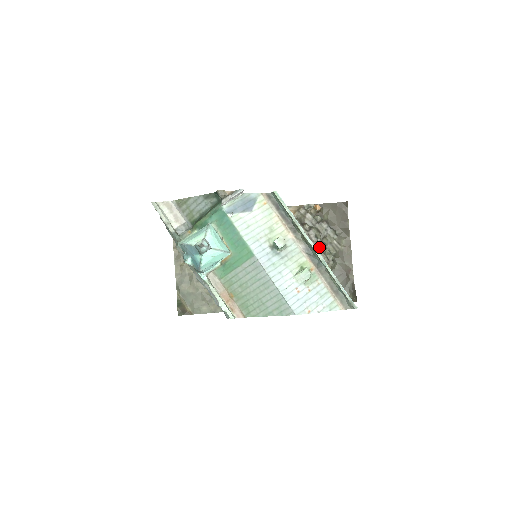
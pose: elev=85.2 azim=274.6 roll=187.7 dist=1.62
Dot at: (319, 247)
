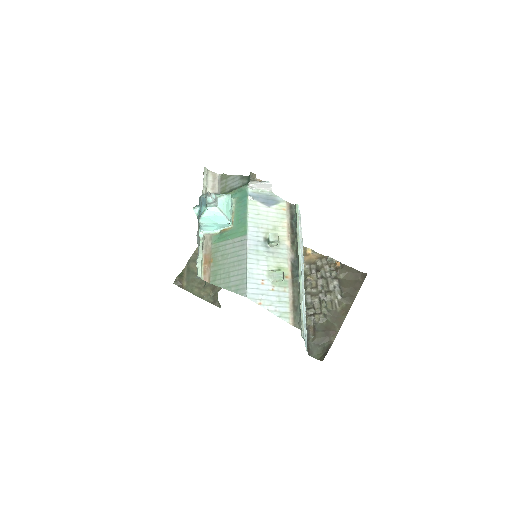
Dot at: (319, 296)
